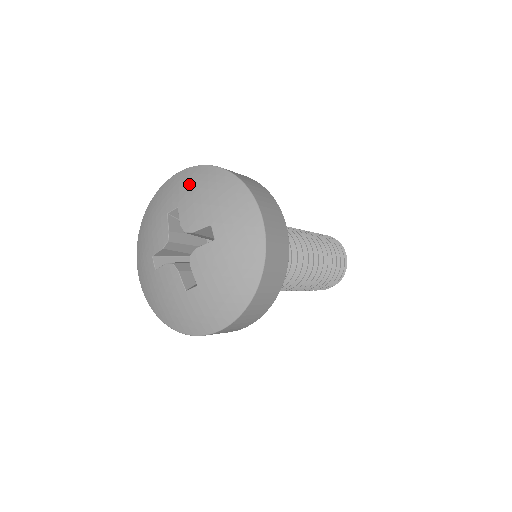
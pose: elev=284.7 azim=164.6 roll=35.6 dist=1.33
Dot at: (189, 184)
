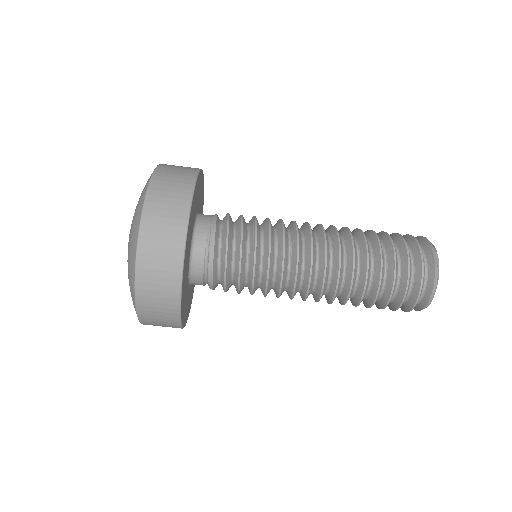
Dot at: occluded
